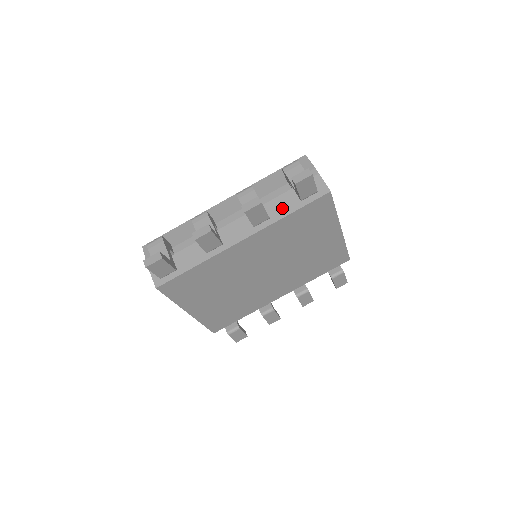
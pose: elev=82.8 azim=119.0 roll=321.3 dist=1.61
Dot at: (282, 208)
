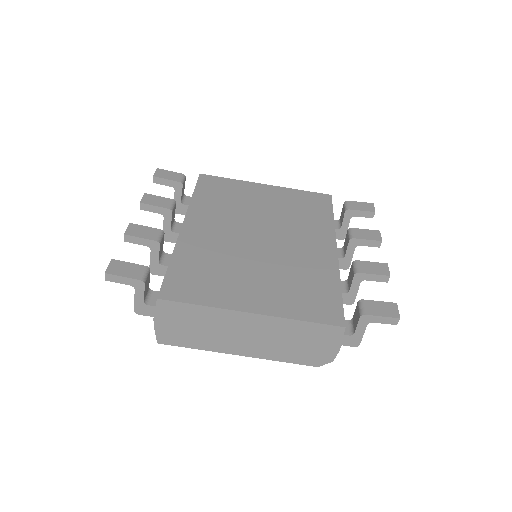
Dot at: occluded
